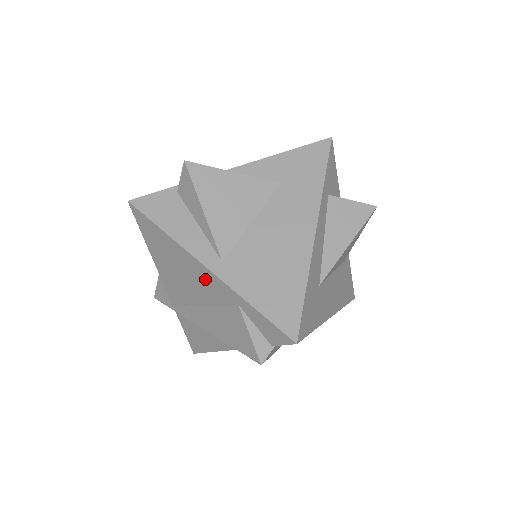
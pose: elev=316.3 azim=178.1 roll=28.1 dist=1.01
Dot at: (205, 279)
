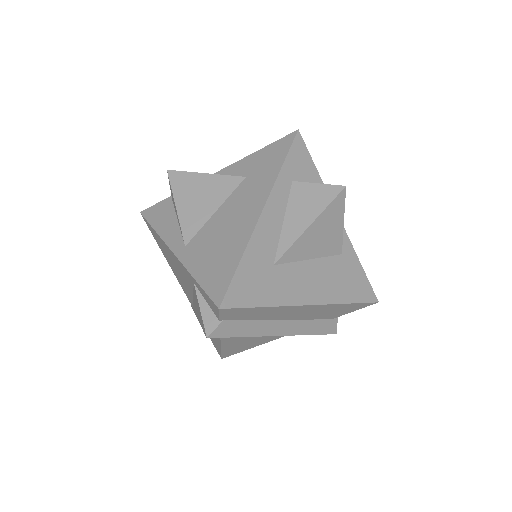
Dot at: (179, 266)
